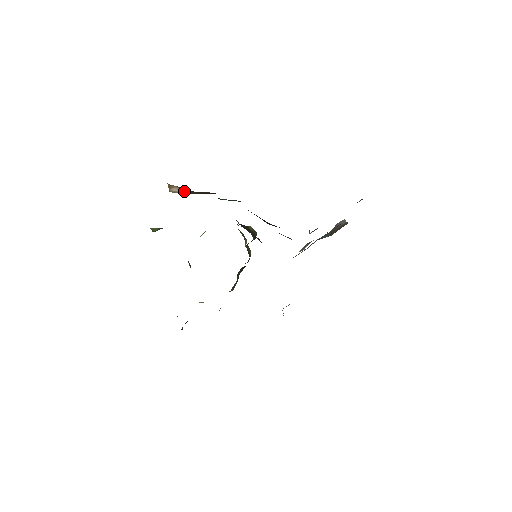
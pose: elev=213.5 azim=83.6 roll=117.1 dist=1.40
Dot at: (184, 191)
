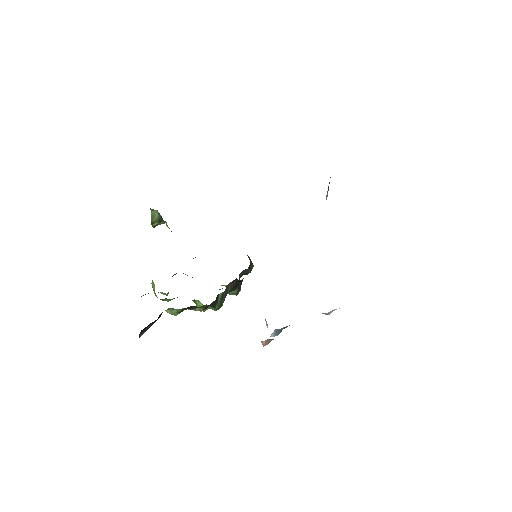
Dot at: occluded
